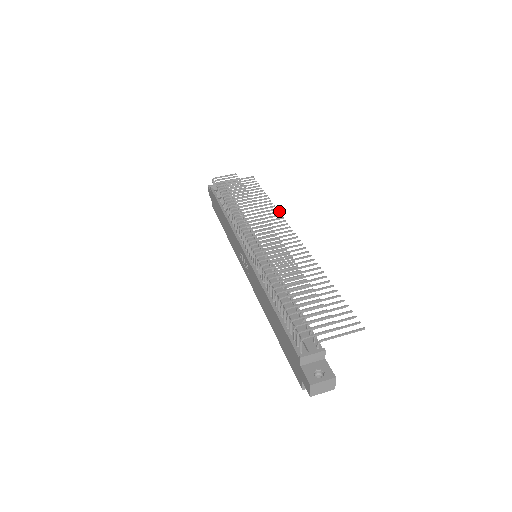
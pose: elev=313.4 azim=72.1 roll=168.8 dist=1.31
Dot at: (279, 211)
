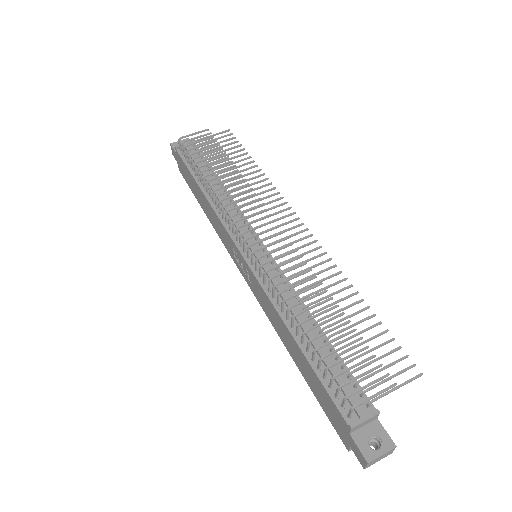
Dot at: (275, 187)
